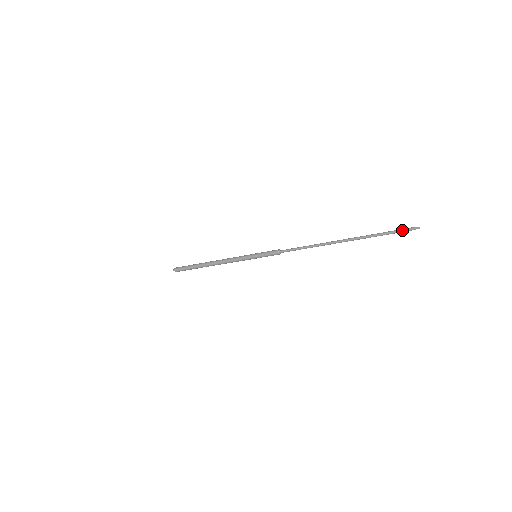
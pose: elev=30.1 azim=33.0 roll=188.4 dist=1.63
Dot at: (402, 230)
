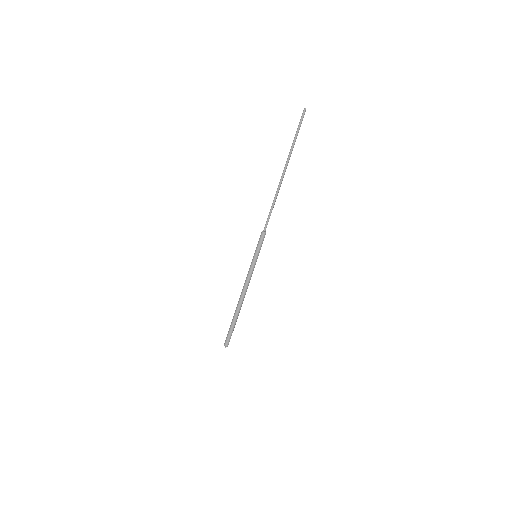
Dot at: (300, 121)
